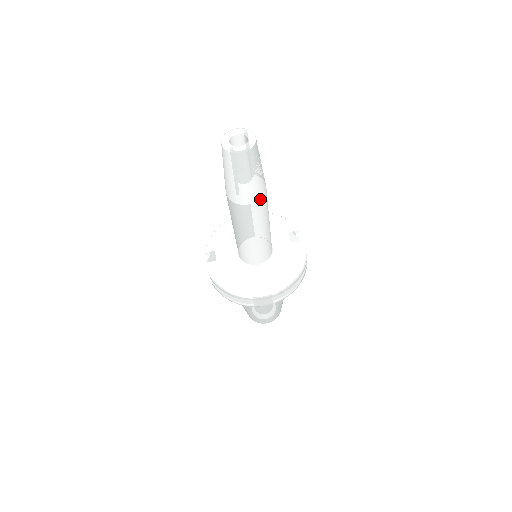
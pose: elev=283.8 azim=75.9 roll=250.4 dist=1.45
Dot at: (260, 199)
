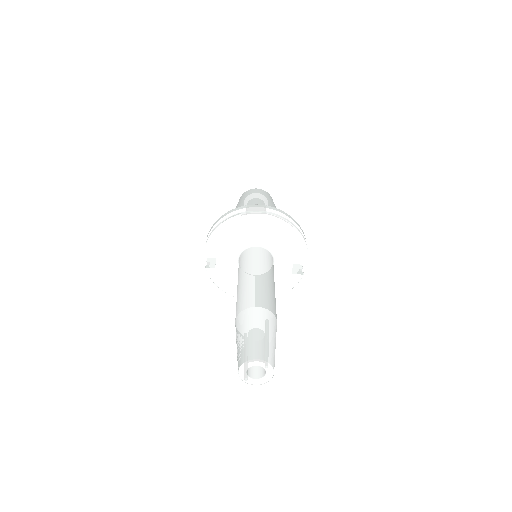
Dot at: occluded
